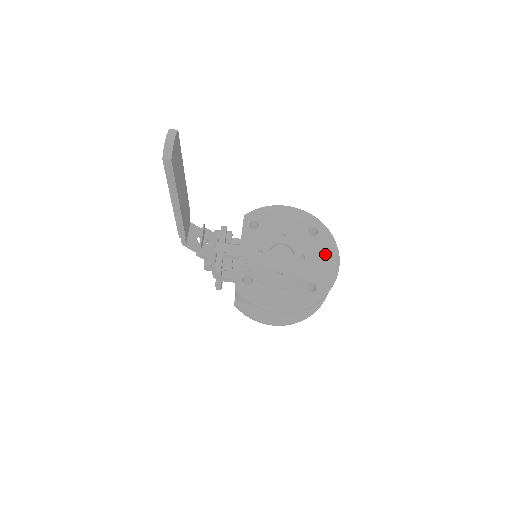
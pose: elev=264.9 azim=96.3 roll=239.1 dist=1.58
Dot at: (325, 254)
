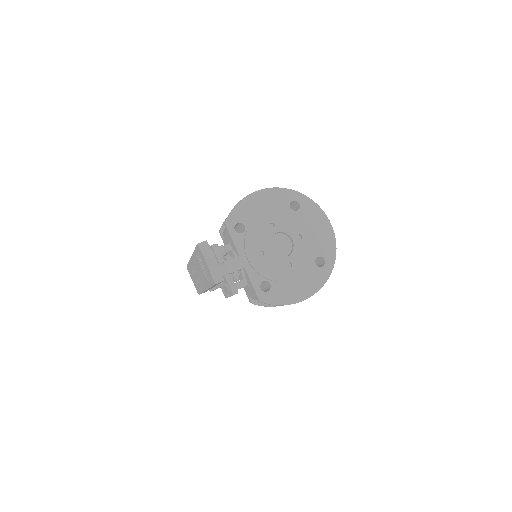
Dot at: (316, 223)
